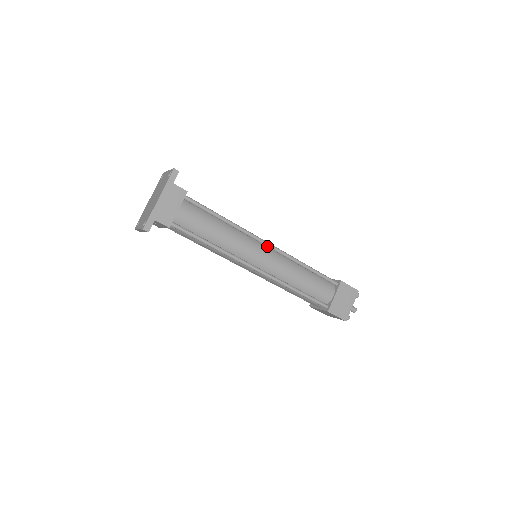
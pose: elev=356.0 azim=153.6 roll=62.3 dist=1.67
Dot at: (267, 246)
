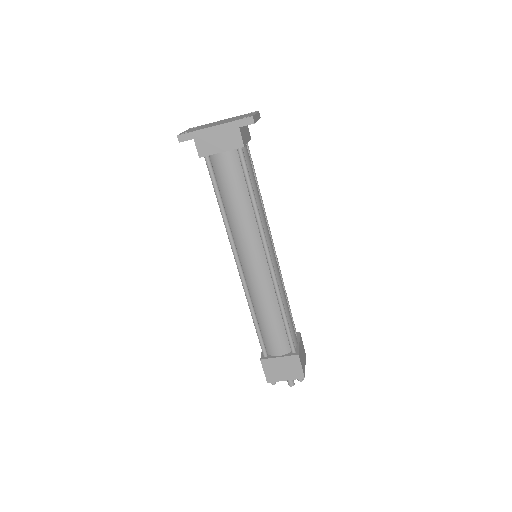
Dot at: (267, 260)
